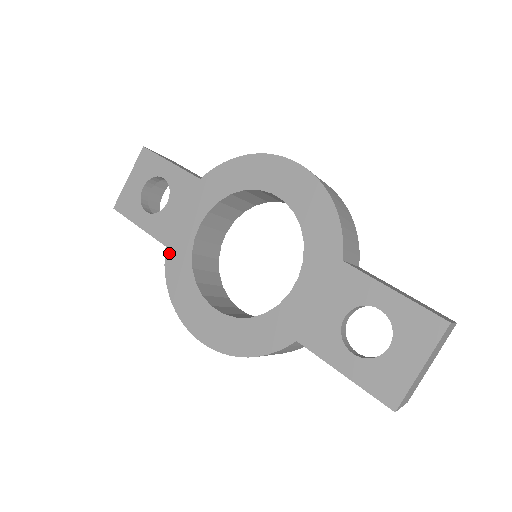
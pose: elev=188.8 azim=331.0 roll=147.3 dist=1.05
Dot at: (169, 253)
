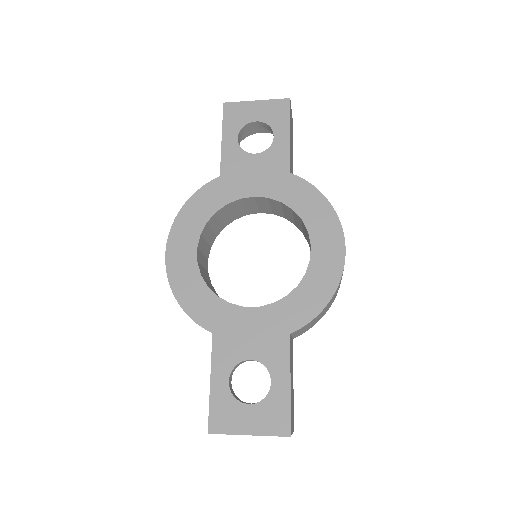
Dot at: (216, 183)
